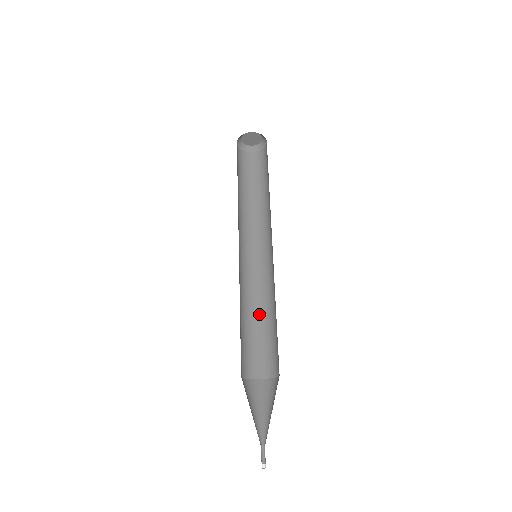
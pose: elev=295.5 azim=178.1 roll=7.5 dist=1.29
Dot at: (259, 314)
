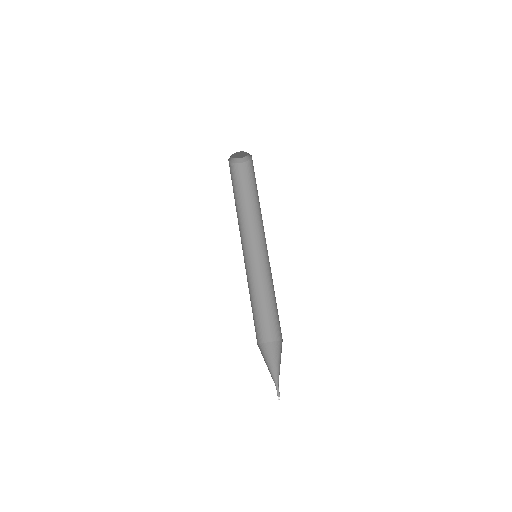
Dot at: (255, 298)
